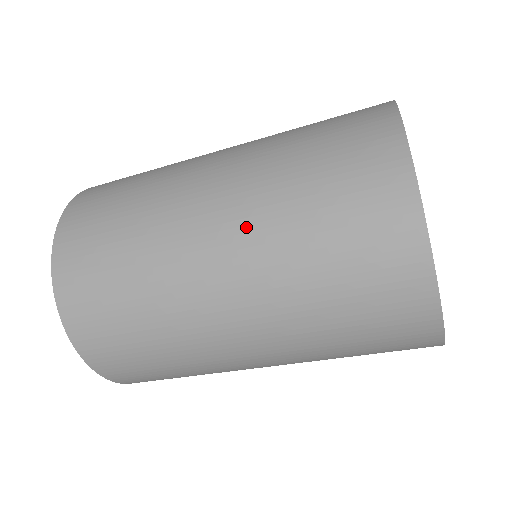
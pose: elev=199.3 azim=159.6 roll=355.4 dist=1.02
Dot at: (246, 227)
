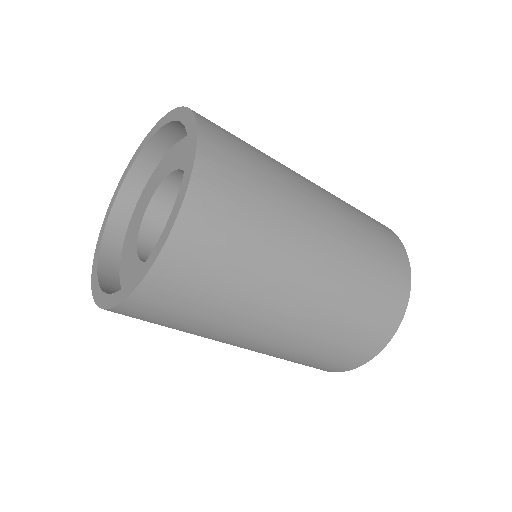
Dot at: (335, 278)
